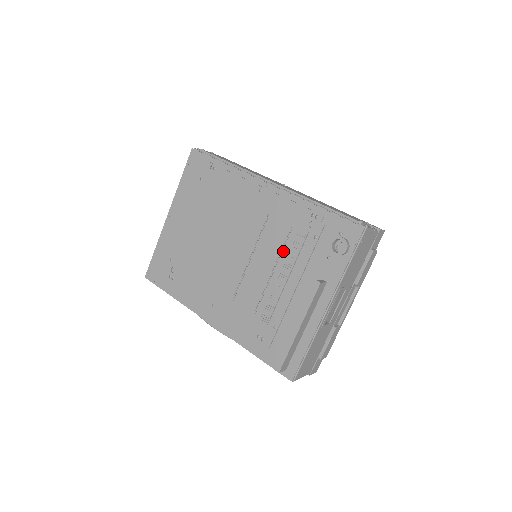
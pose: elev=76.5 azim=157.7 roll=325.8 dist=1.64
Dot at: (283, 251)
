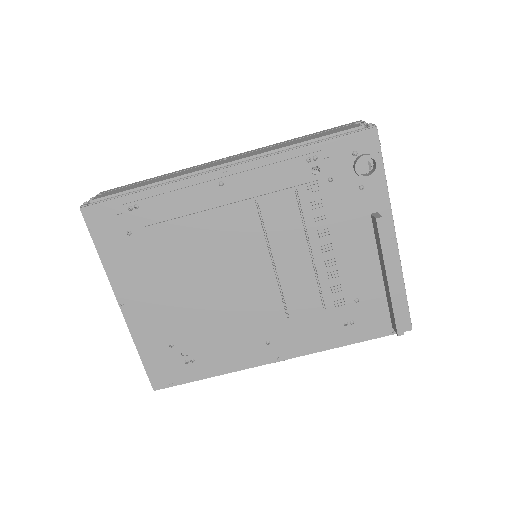
Dot at: (306, 223)
